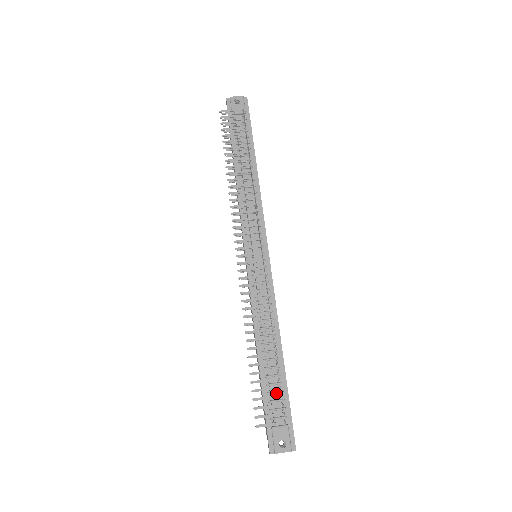
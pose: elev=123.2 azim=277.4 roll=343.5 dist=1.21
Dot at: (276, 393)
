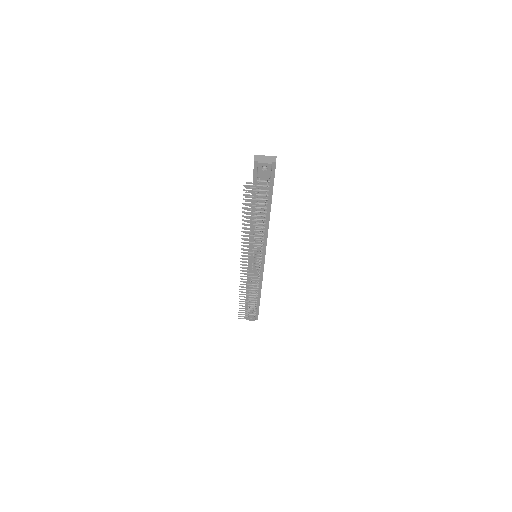
Dot at: occluded
